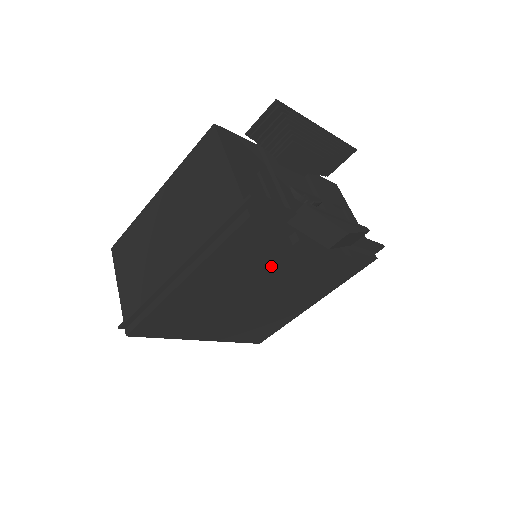
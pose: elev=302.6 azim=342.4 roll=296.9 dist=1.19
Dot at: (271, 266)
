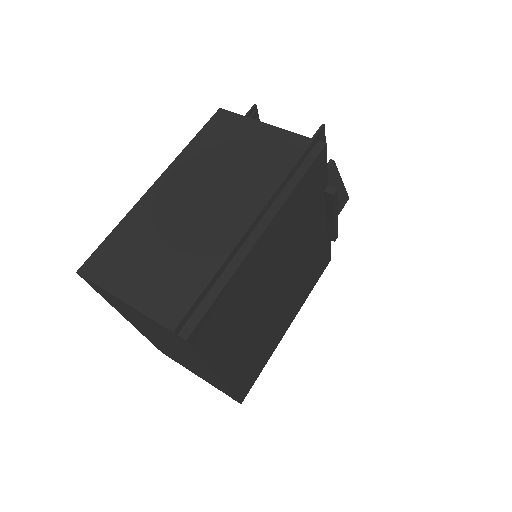
Dot at: (303, 235)
